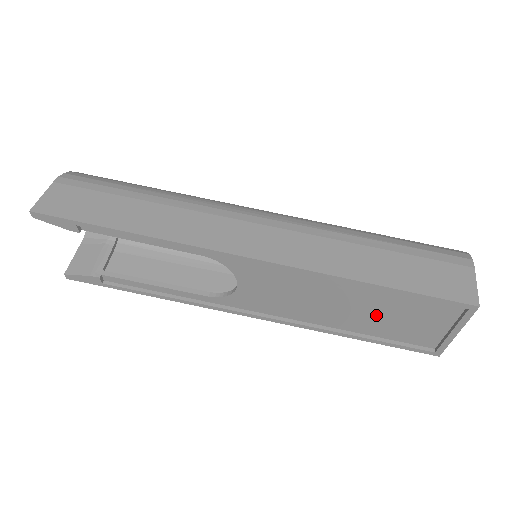
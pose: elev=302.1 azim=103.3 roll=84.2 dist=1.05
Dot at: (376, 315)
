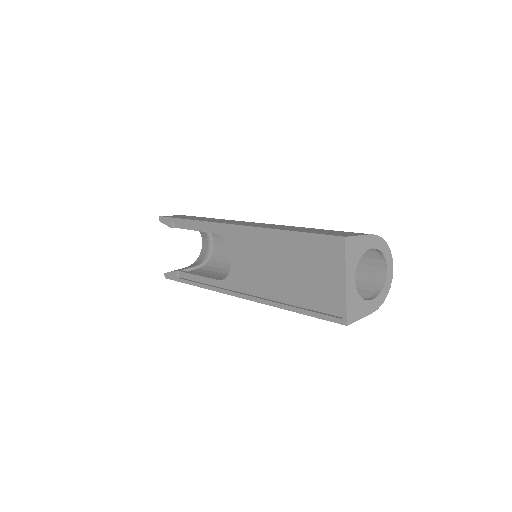
Dot at: (299, 275)
